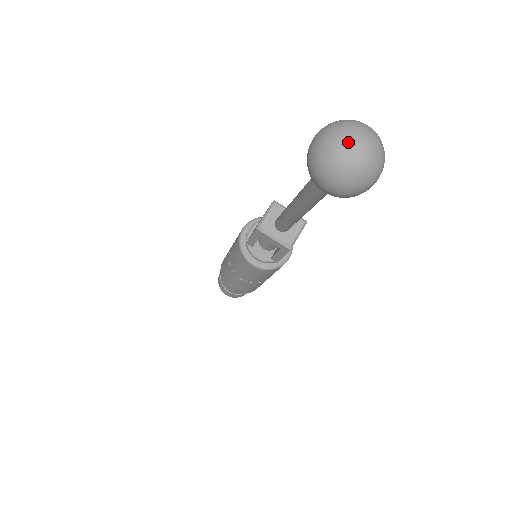
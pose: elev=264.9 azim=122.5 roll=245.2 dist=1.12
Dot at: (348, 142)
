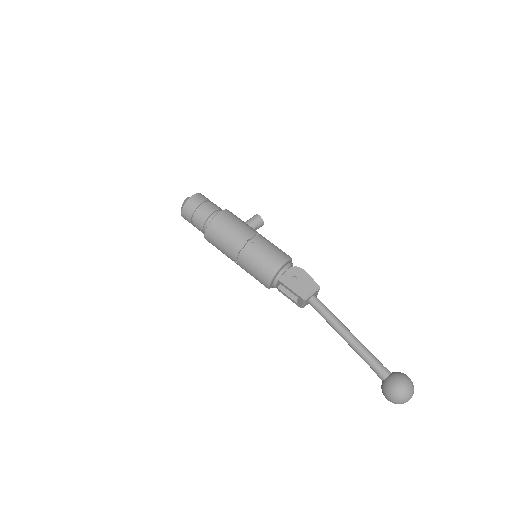
Dot at: occluded
